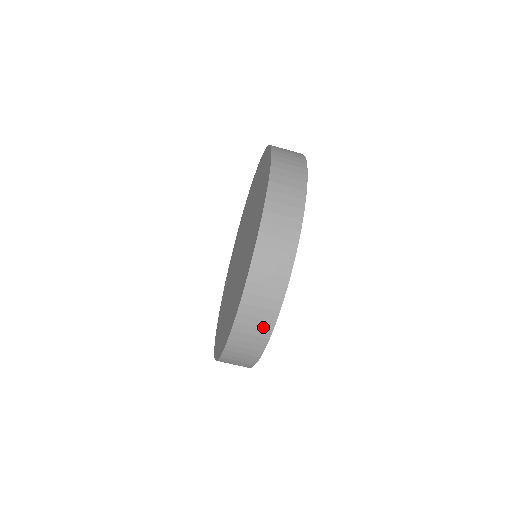
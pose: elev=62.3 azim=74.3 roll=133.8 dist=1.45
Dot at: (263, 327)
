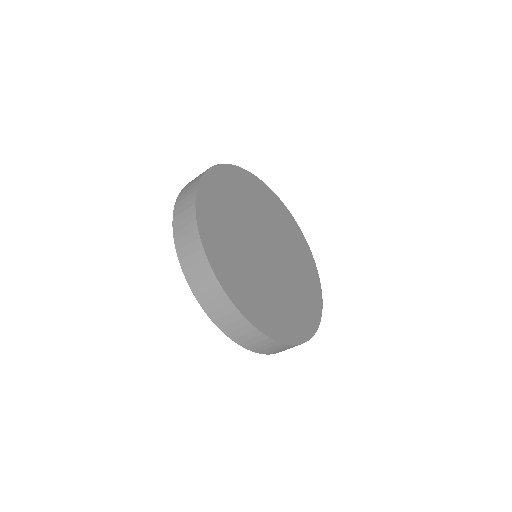
Dot at: occluded
